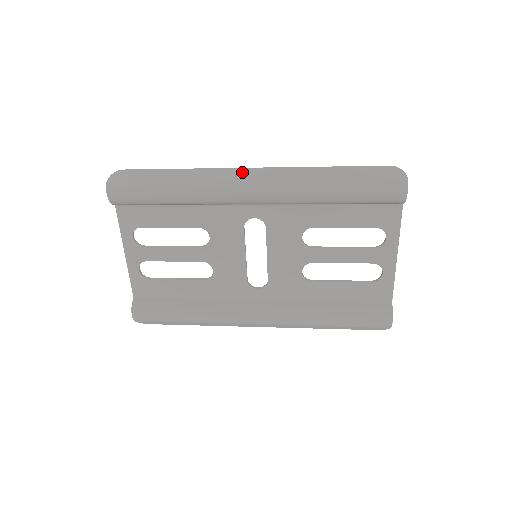
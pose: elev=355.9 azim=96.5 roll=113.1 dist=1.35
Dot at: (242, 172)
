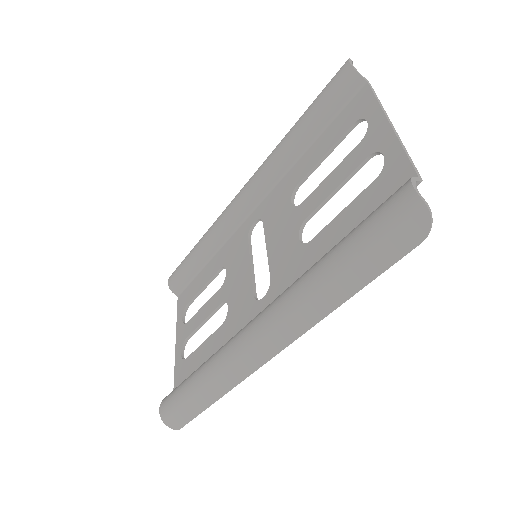
Dot at: occluded
